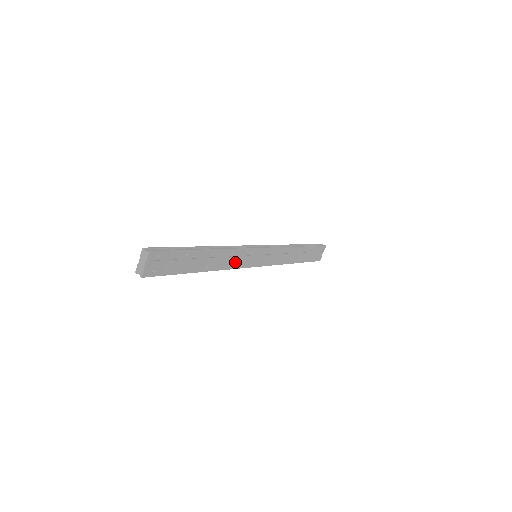
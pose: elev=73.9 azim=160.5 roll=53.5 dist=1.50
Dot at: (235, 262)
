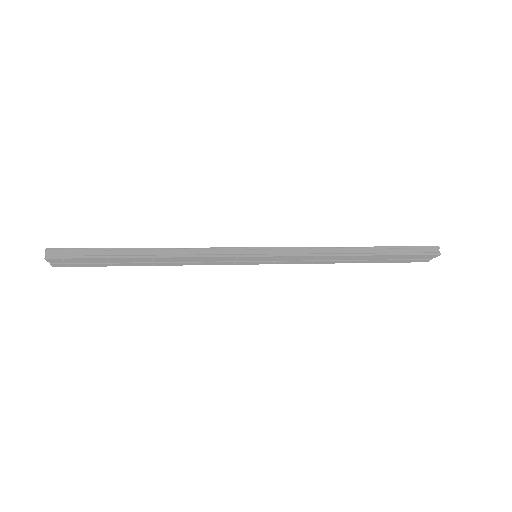
Dot at: (207, 262)
